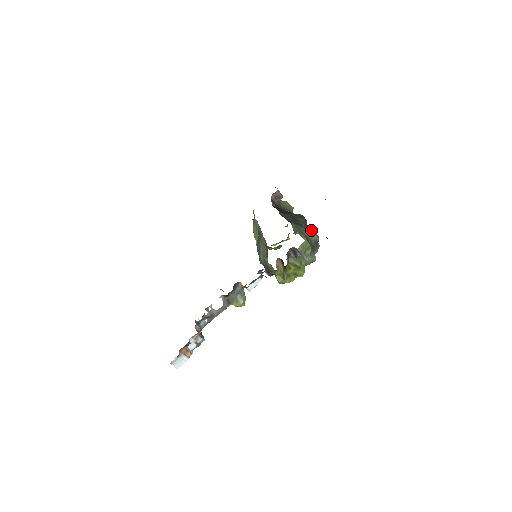
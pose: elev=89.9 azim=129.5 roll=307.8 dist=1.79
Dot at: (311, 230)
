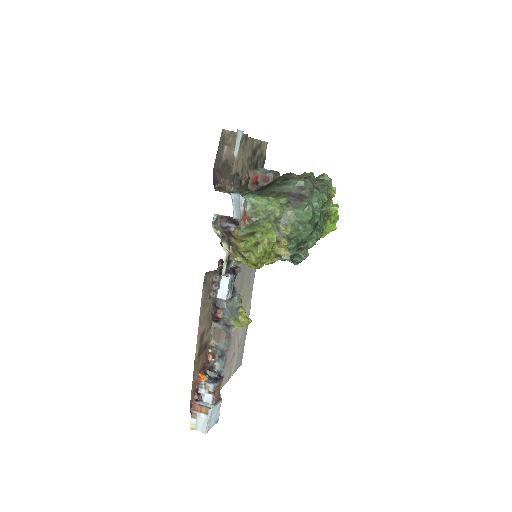
Dot at: (288, 180)
